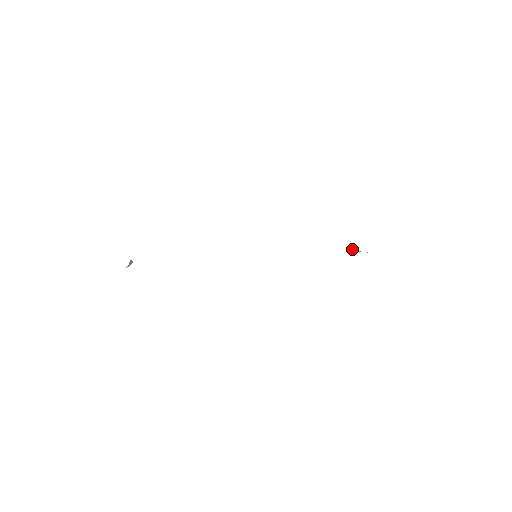
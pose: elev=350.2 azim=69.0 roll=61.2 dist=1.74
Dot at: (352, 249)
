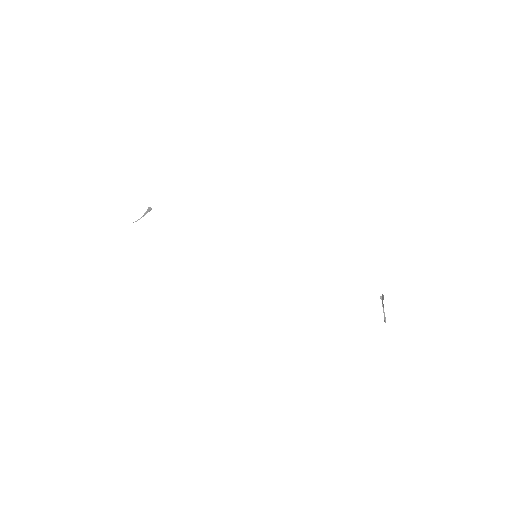
Dot at: (382, 300)
